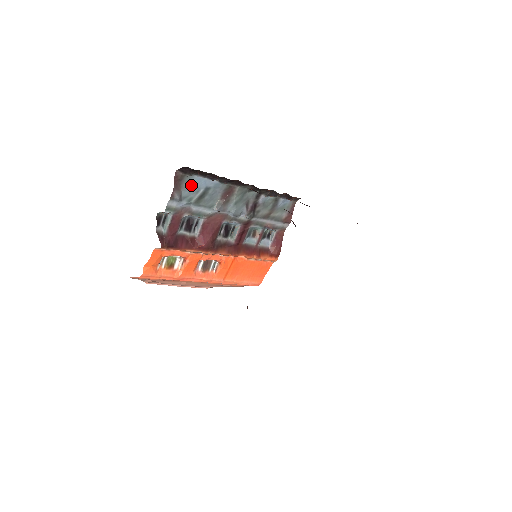
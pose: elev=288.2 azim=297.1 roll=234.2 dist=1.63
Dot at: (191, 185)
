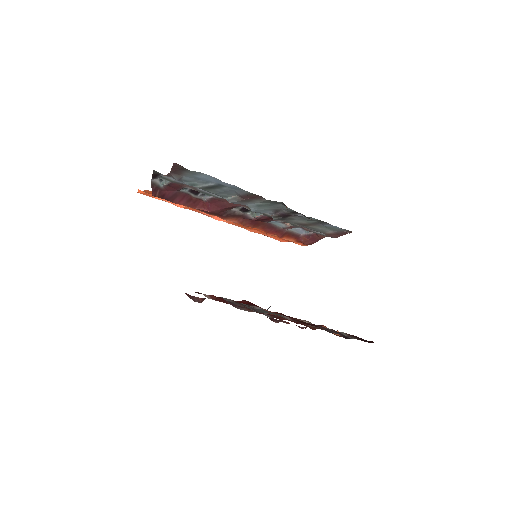
Dot at: (197, 176)
